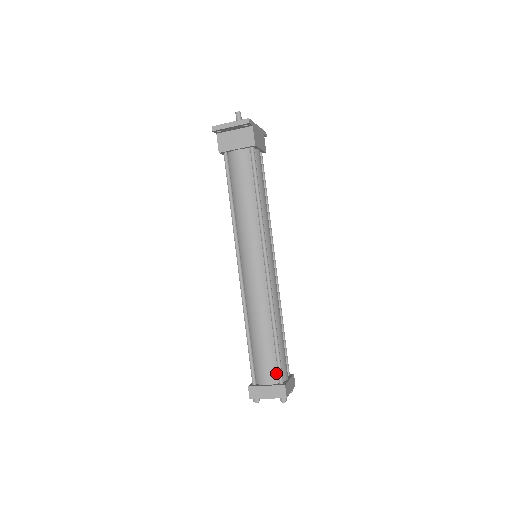
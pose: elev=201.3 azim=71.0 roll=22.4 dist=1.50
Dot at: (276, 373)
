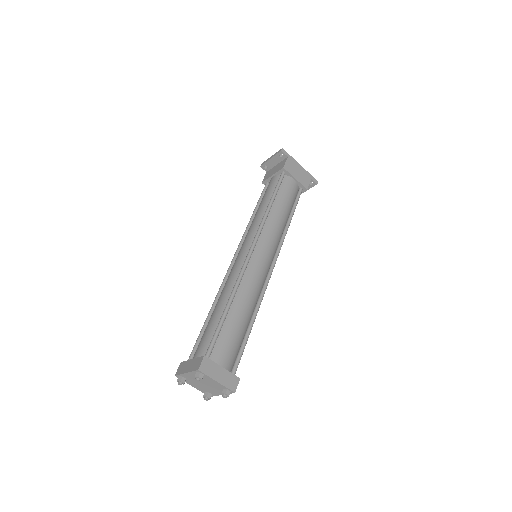
Dot at: (208, 349)
